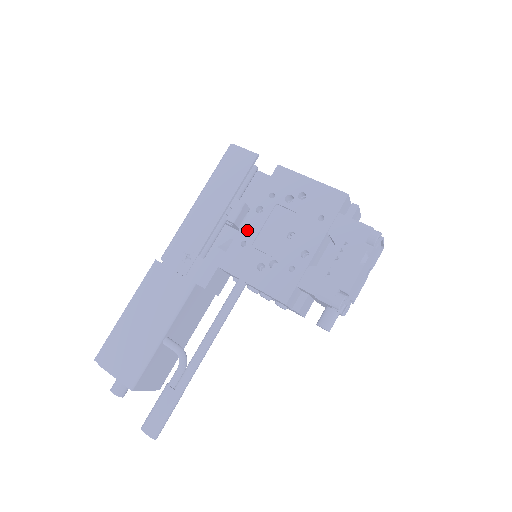
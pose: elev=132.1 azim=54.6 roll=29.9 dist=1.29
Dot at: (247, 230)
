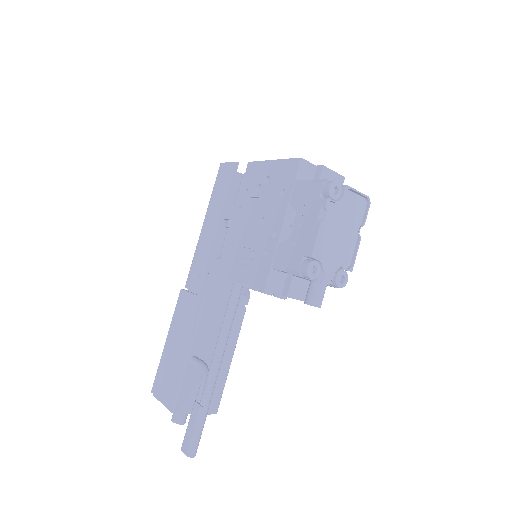
Dot at: (232, 233)
